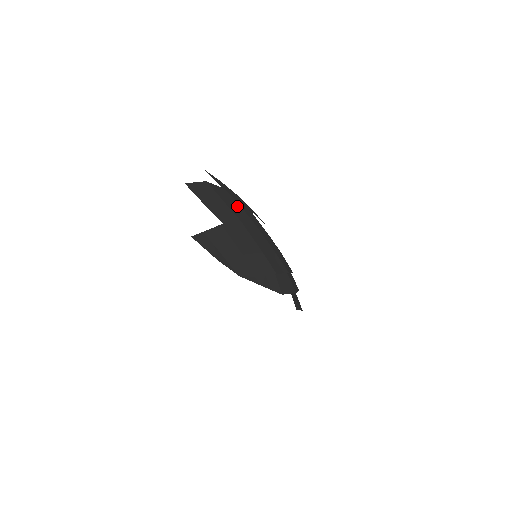
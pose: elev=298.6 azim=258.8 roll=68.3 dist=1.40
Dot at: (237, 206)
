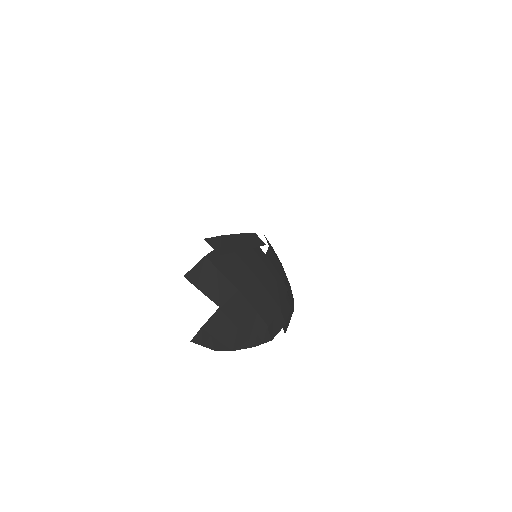
Dot at: (236, 263)
